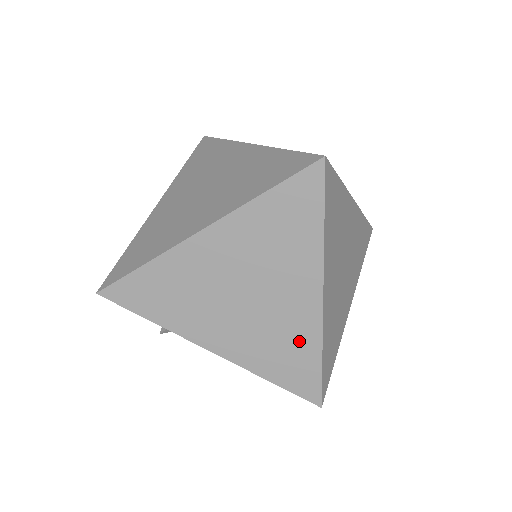
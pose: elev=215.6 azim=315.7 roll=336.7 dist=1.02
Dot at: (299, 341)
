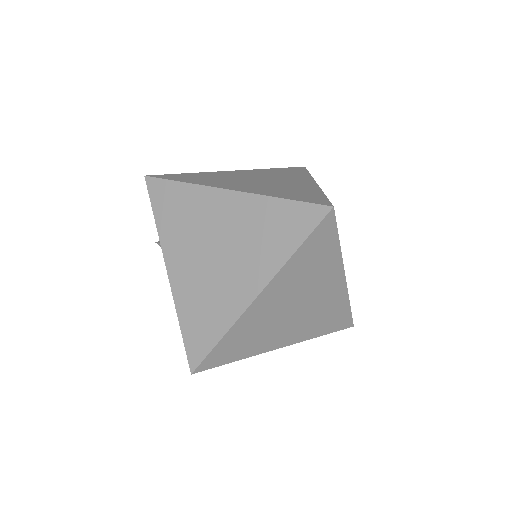
Dot at: (218, 313)
